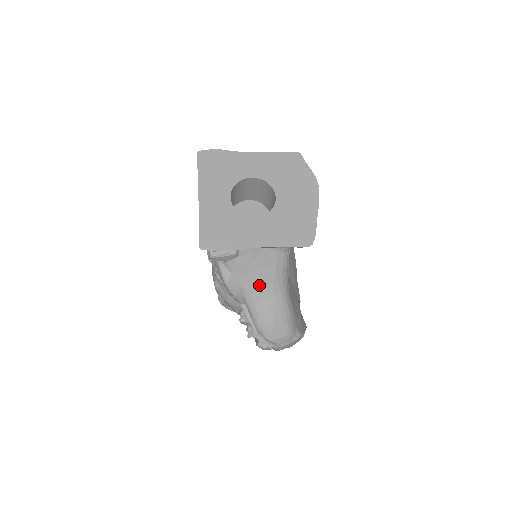
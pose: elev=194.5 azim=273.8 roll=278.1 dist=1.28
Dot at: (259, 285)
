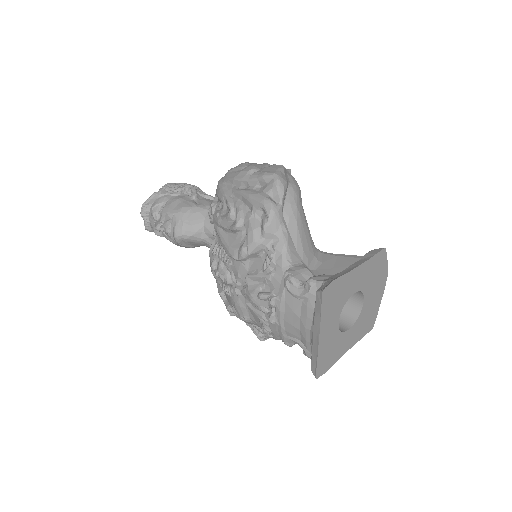
Dot at: occluded
